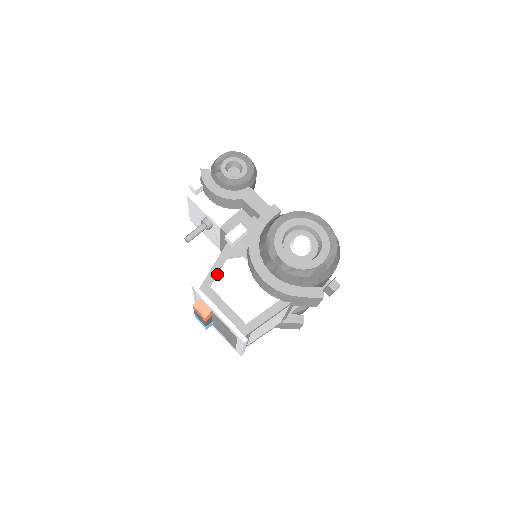
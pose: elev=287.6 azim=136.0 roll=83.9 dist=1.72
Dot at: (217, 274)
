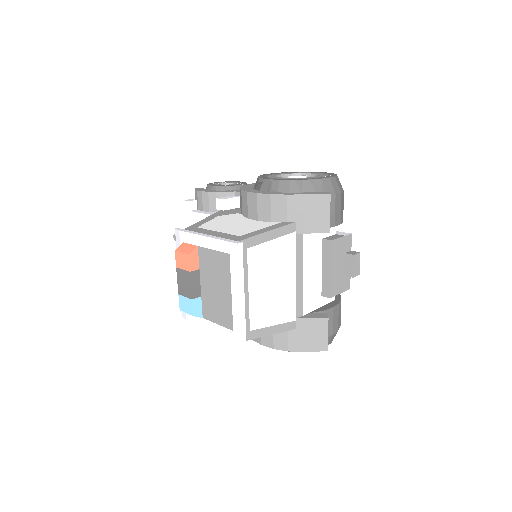
Dot at: (206, 222)
